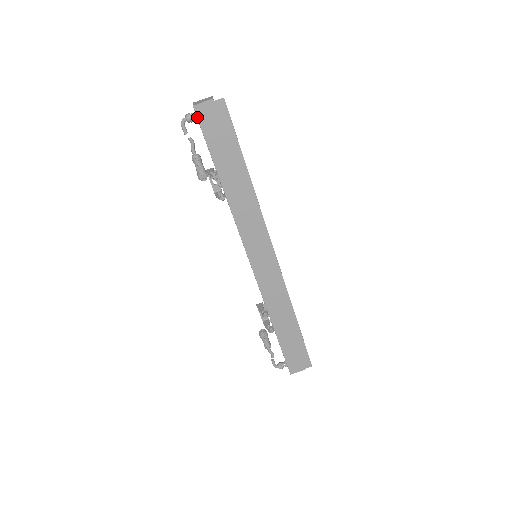
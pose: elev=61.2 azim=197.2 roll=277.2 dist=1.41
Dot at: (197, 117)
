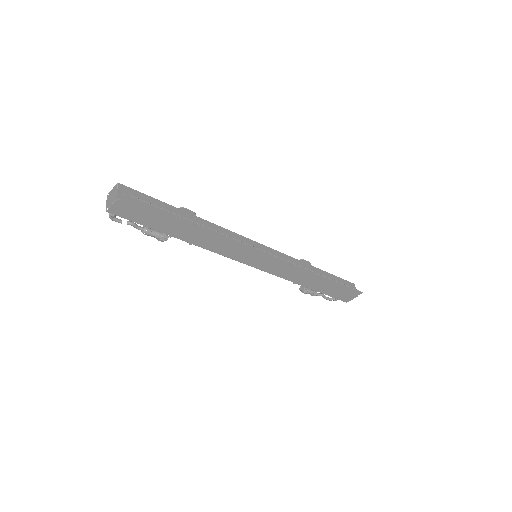
Dot at: occluded
